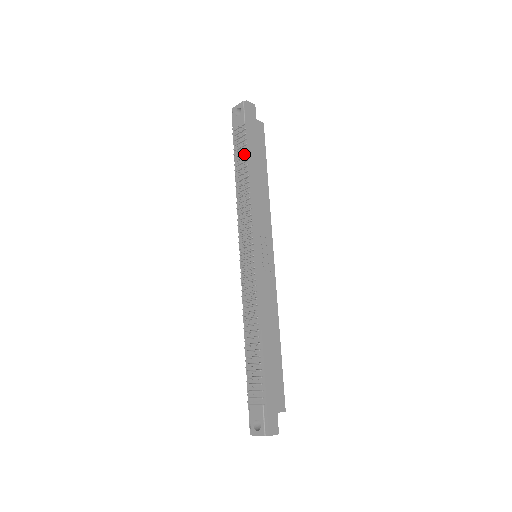
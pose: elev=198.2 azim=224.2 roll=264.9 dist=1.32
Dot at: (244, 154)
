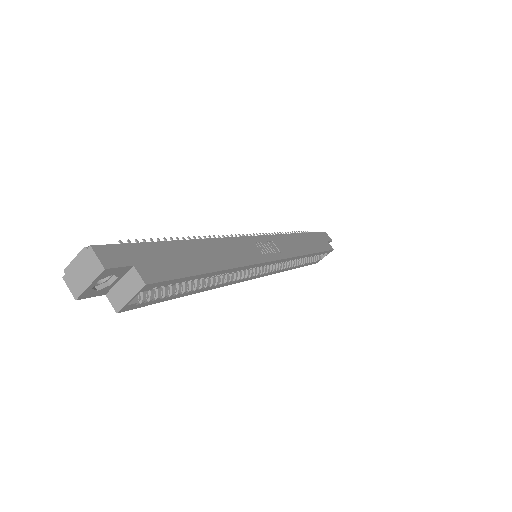
Dot at: occluded
